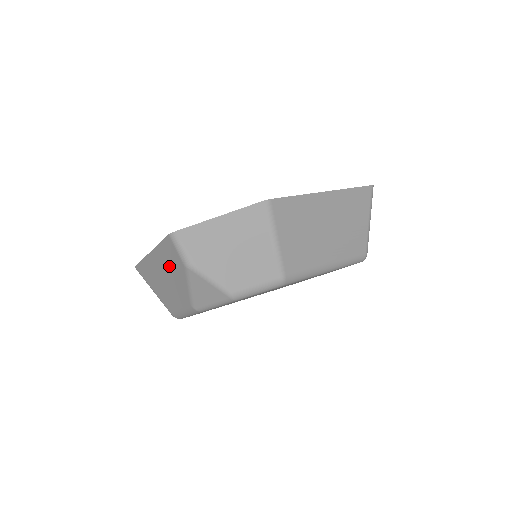
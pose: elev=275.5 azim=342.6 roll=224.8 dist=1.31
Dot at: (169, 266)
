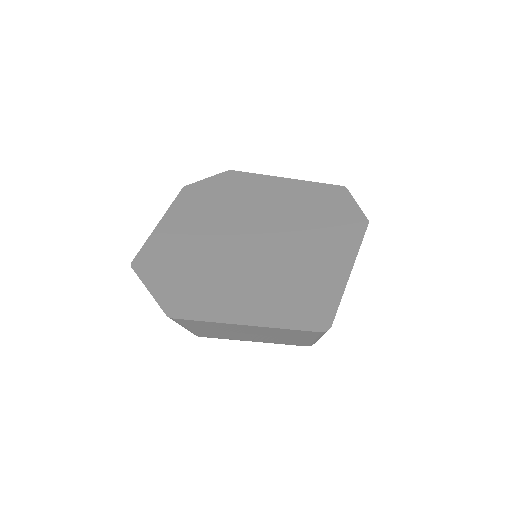
Dot at: occluded
